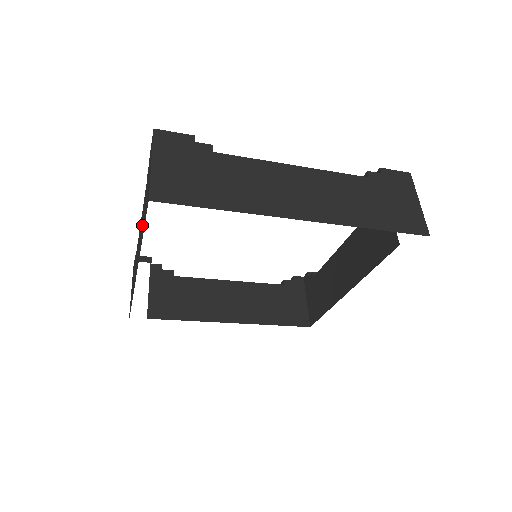
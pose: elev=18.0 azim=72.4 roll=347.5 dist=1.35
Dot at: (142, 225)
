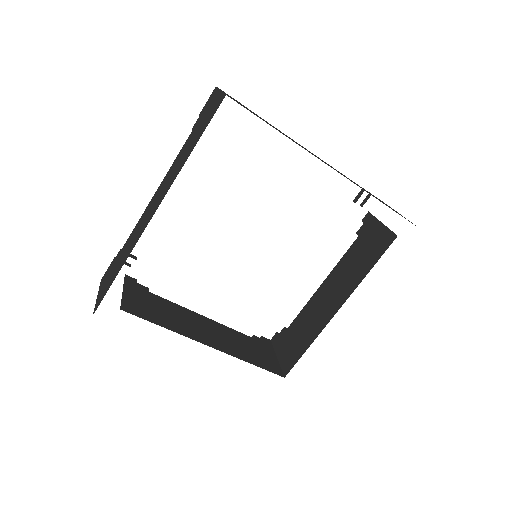
Dot at: (181, 159)
